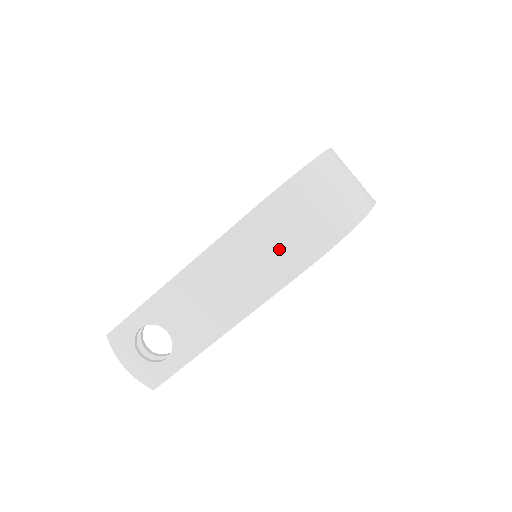
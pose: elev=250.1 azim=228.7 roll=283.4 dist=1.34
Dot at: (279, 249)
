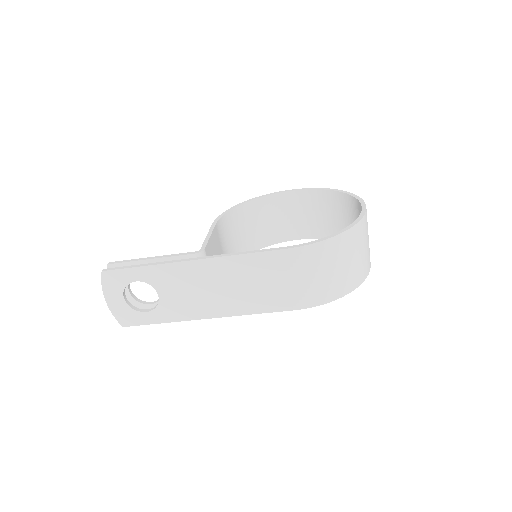
Dot at: (285, 287)
